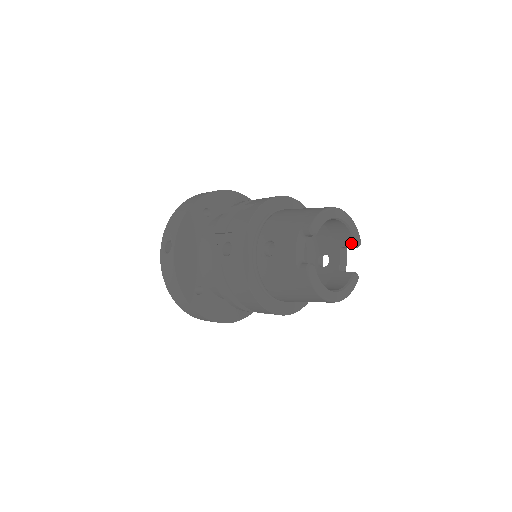
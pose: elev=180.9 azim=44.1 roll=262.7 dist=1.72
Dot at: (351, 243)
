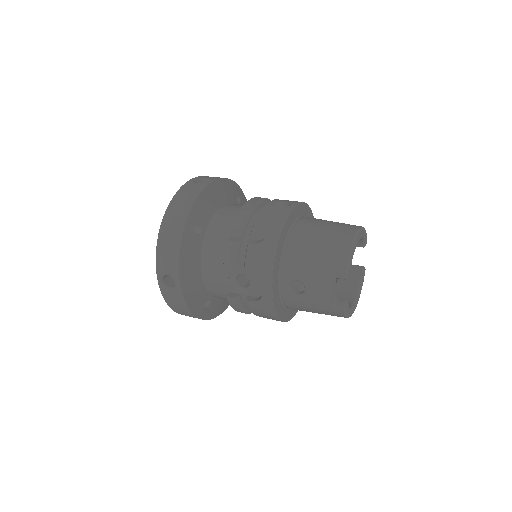
Dot at: (360, 245)
